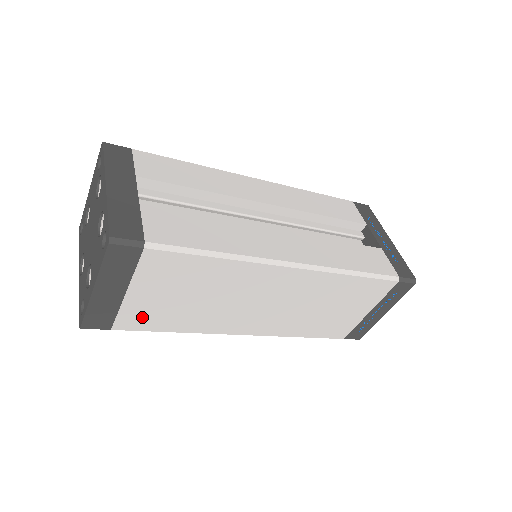
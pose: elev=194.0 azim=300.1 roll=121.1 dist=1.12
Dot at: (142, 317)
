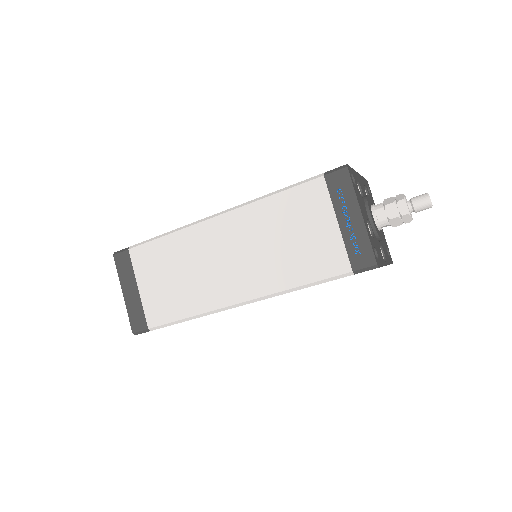
Dot at: (158, 309)
